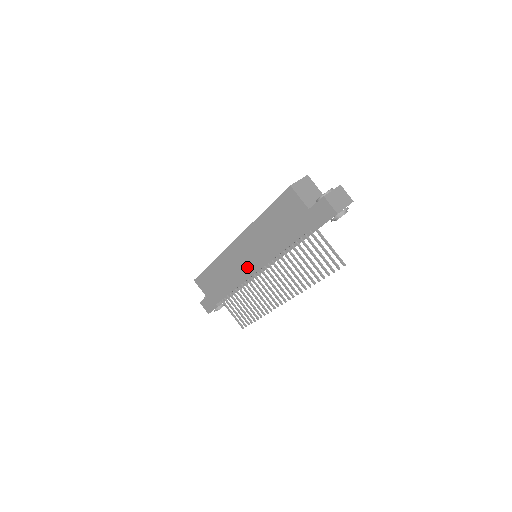
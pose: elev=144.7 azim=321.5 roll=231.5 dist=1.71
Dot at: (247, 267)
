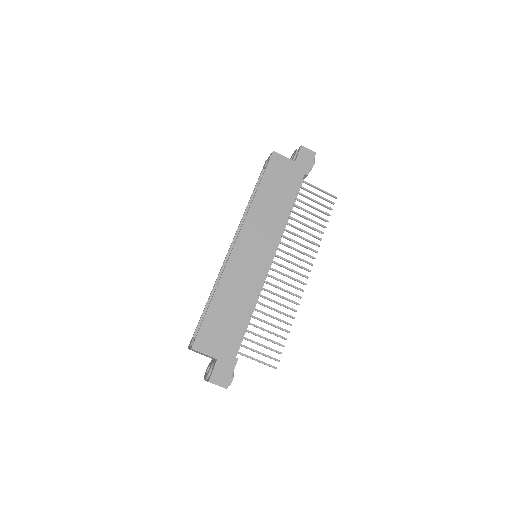
Dot at: (260, 262)
